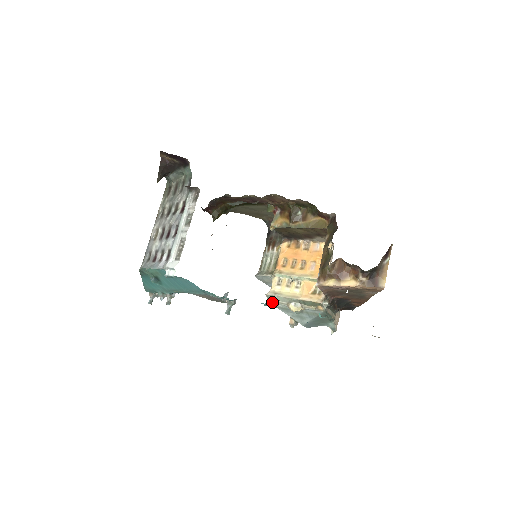
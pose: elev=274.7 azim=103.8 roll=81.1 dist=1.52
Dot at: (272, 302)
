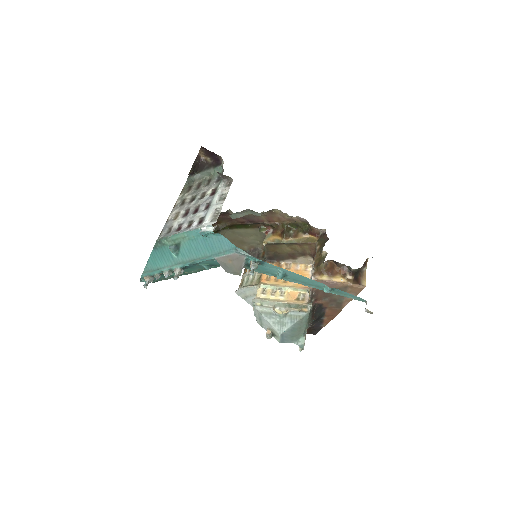
Dot at: (258, 306)
